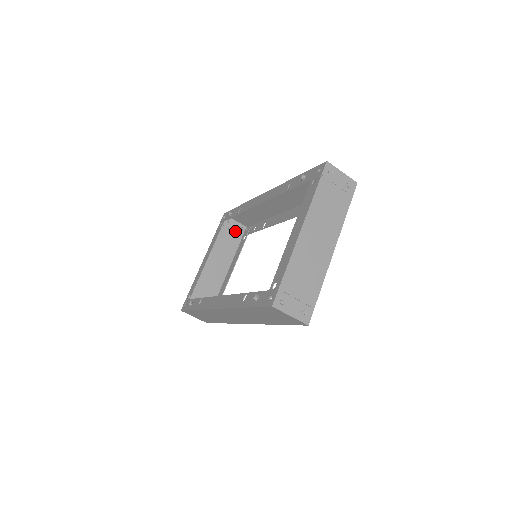
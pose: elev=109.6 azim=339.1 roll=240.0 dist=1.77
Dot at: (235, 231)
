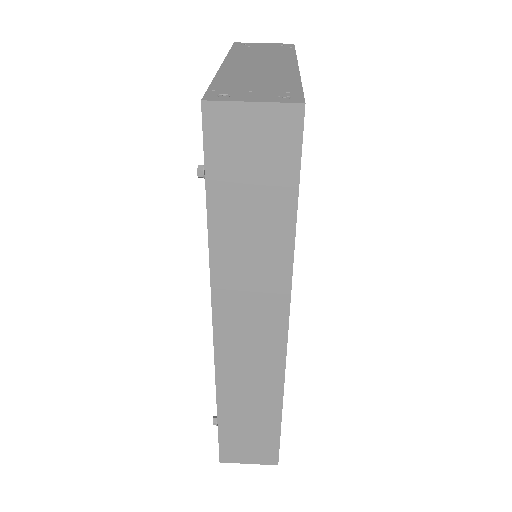
Dot at: occluded
